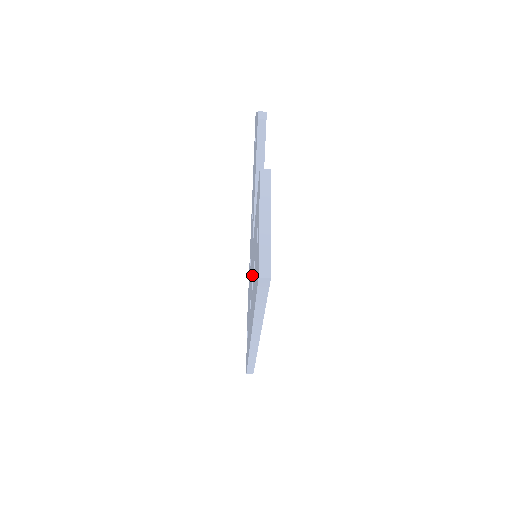
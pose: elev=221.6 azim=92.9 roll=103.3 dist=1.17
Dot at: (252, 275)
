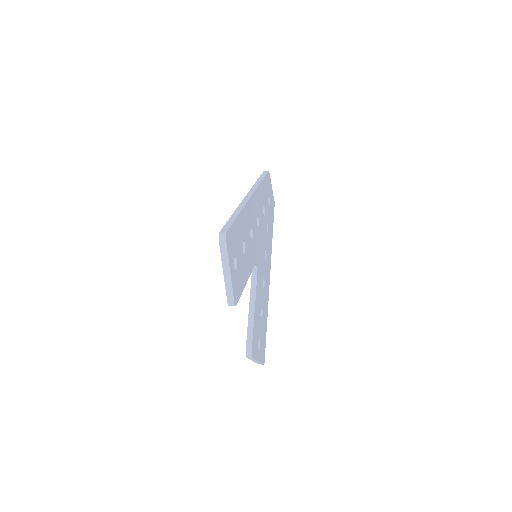
Dot at: occluded
